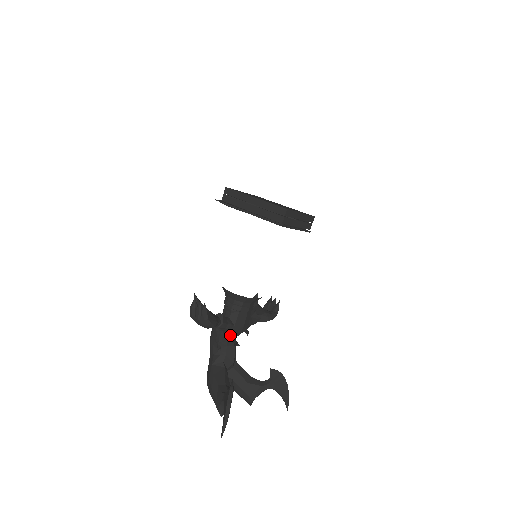
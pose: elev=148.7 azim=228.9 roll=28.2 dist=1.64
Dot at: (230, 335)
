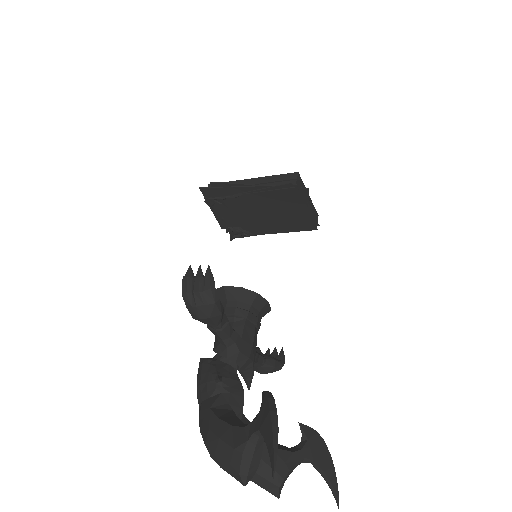
Dot at: (234, 359)
